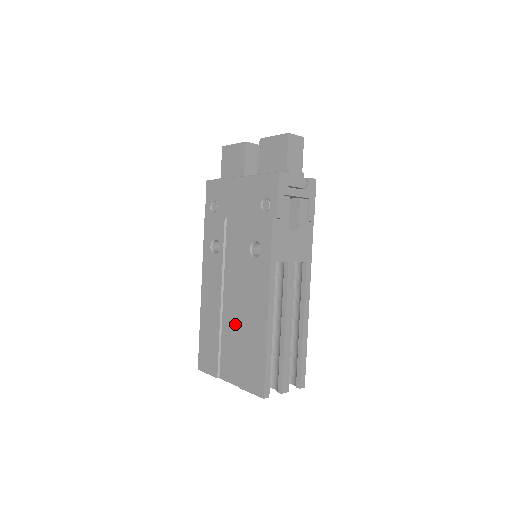
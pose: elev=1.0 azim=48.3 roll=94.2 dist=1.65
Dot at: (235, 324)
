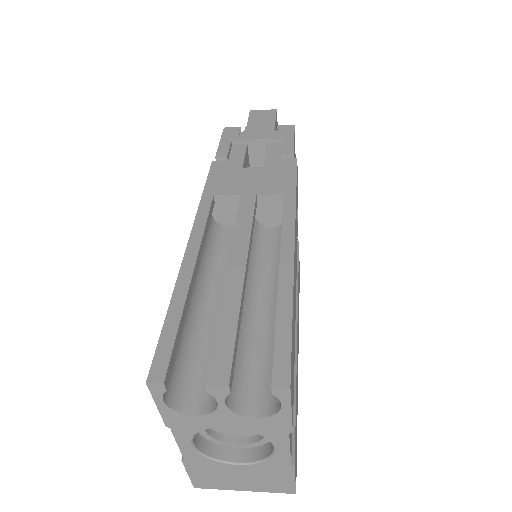
Dot at: occluded
